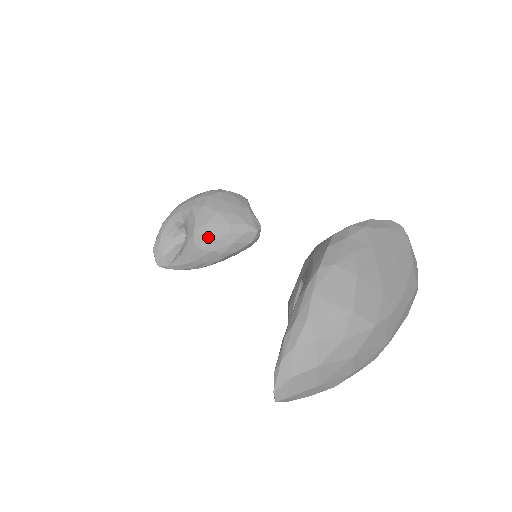
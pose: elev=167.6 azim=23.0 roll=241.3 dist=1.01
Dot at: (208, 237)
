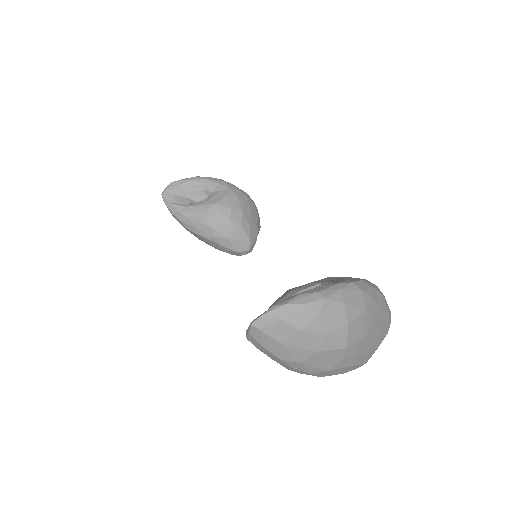
Dot at: (220, 216)
